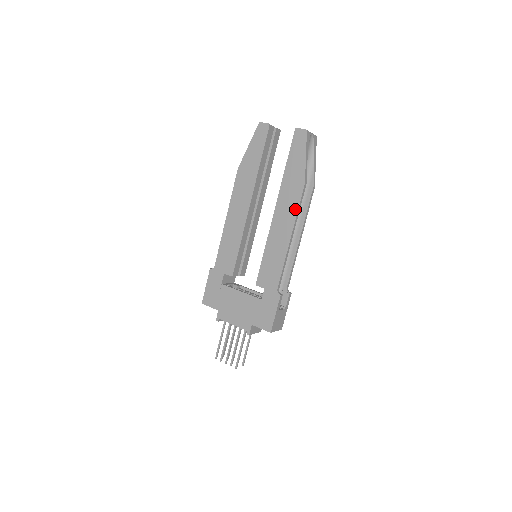
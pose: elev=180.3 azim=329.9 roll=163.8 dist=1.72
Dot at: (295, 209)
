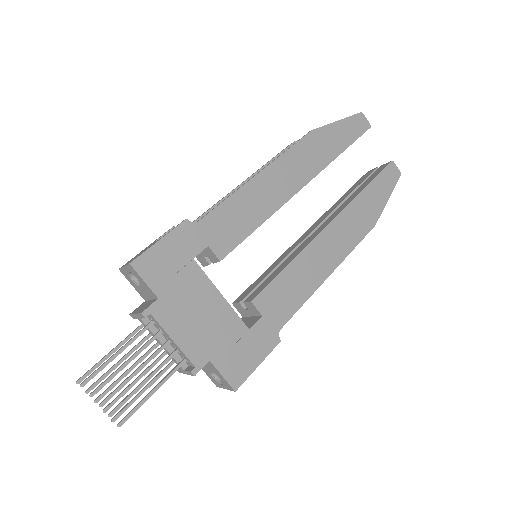
Dot at: (353, 244)
